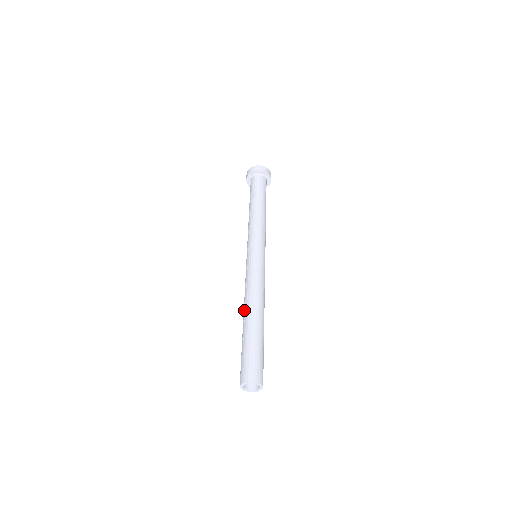
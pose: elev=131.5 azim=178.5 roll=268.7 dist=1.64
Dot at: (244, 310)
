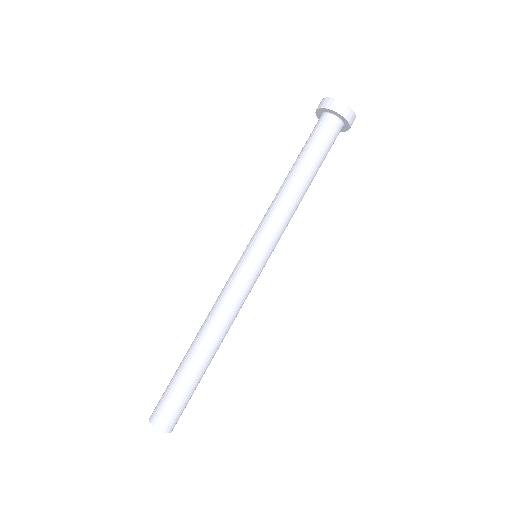
Dot at: occluded
